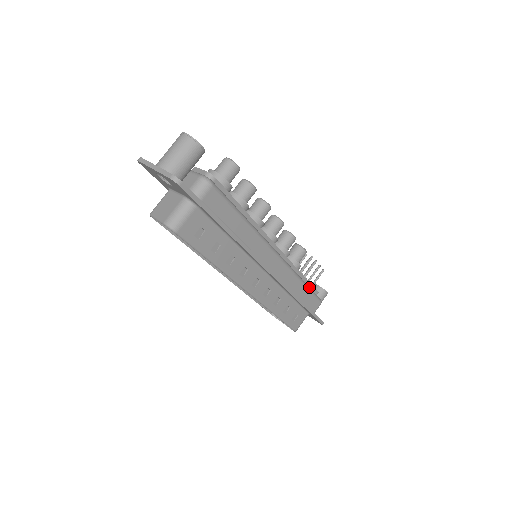
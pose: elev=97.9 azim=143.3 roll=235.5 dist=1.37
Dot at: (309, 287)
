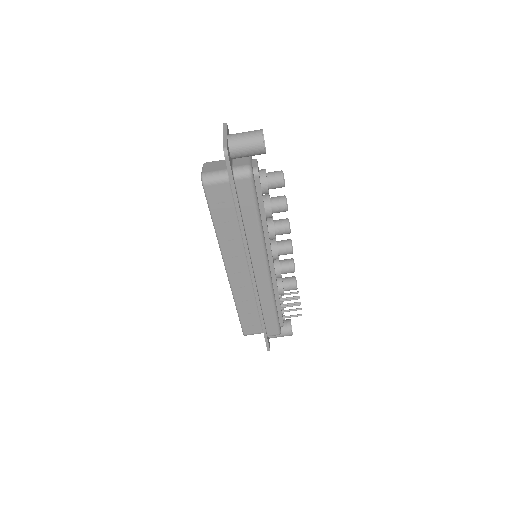
Dot at: (277, 313)
